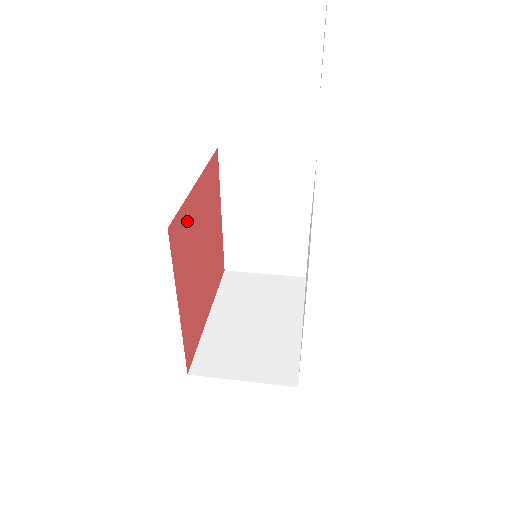
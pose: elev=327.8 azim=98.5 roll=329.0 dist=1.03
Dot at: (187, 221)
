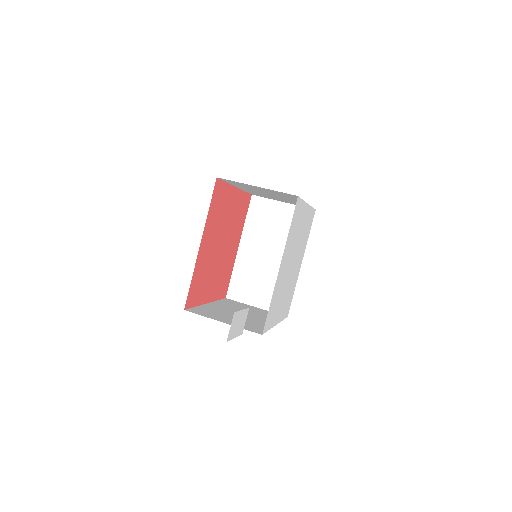
Dot at: (199, 273)
